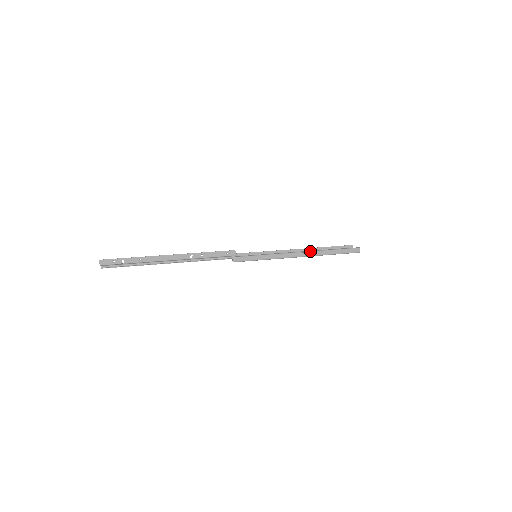
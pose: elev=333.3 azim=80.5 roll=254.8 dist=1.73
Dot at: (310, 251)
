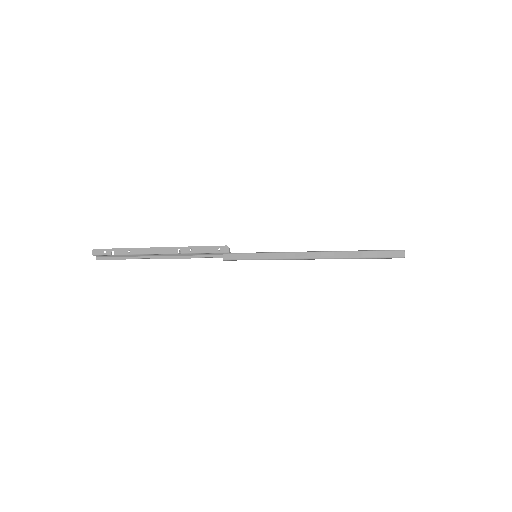
Dot at: (324, 251)
